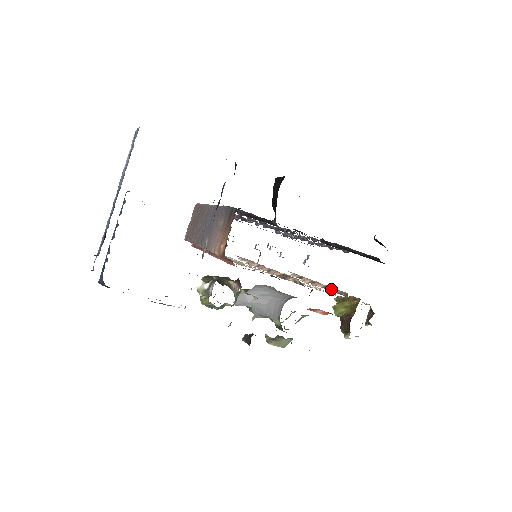
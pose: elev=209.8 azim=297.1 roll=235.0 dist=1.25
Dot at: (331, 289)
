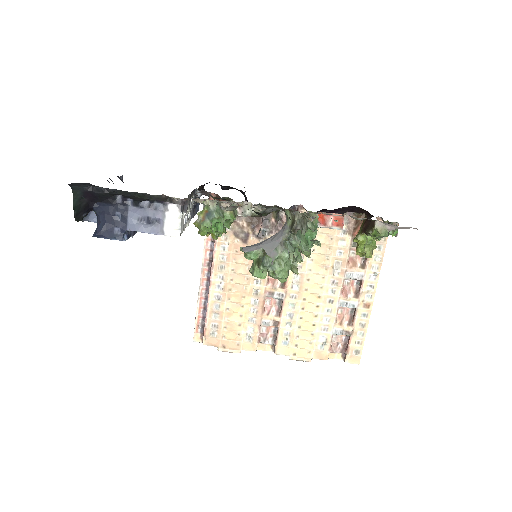
Dot at: (351, 262)
